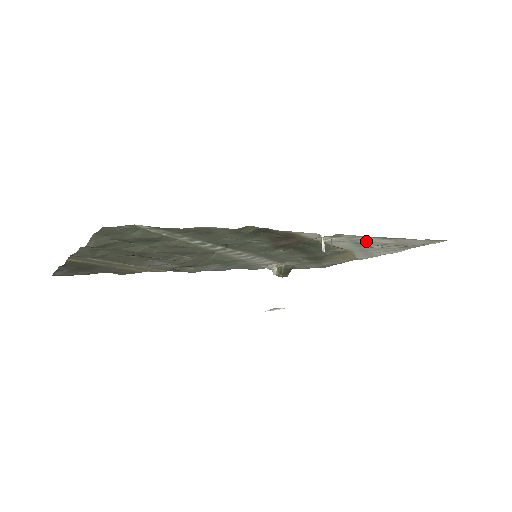
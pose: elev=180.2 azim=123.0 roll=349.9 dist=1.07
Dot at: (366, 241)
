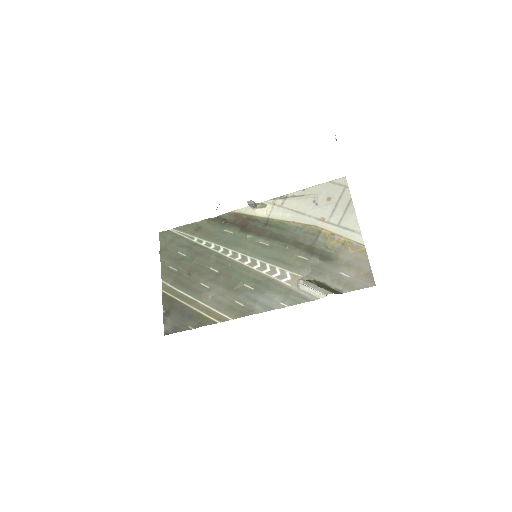
Dot at: (291, 204)
